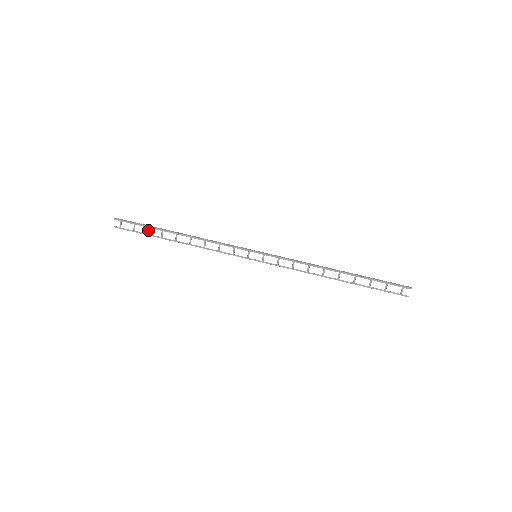
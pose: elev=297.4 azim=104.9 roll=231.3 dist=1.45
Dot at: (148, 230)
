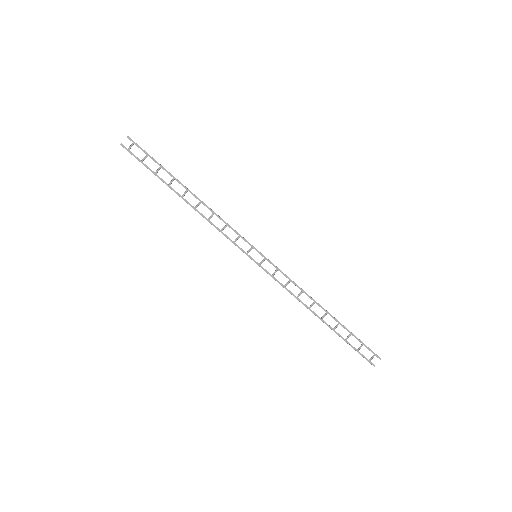
Dot at: (158, 169)
